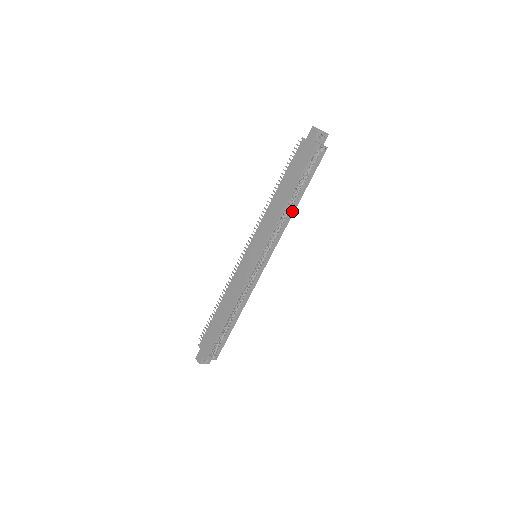
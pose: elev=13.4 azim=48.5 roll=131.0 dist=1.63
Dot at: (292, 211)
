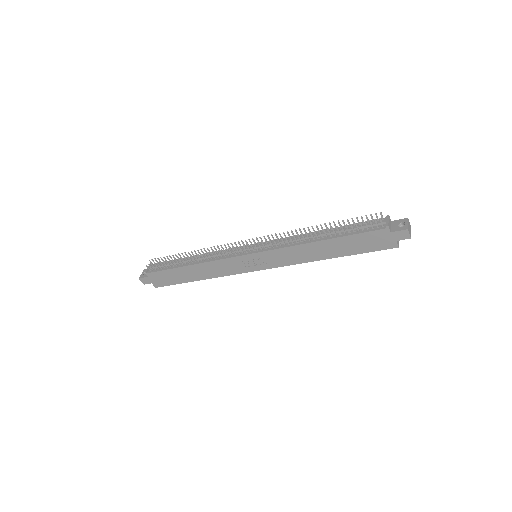
Dot at: occluded
